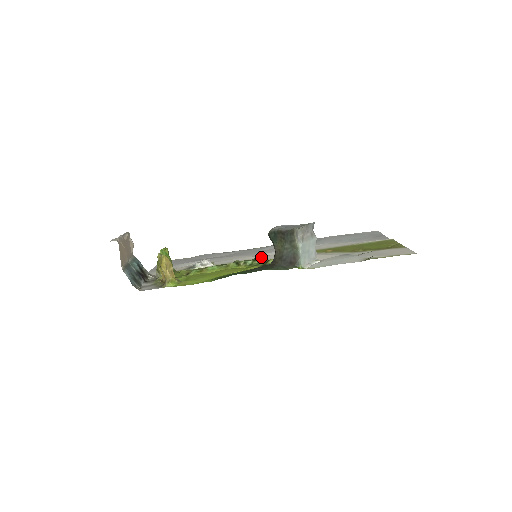
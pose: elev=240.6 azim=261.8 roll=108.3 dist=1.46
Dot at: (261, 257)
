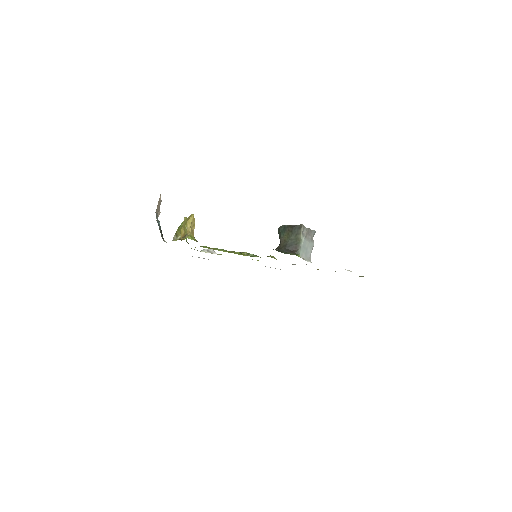
Dot at: occluded
